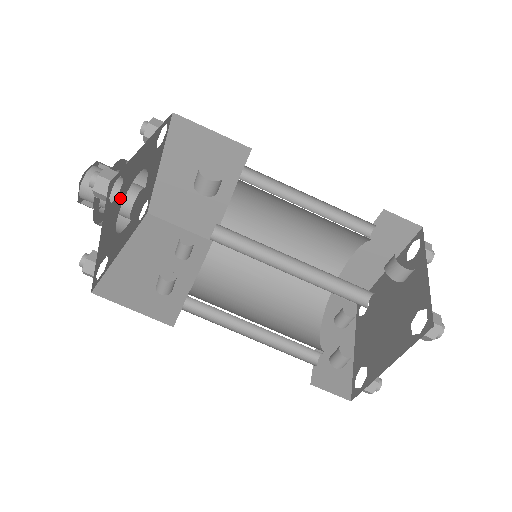
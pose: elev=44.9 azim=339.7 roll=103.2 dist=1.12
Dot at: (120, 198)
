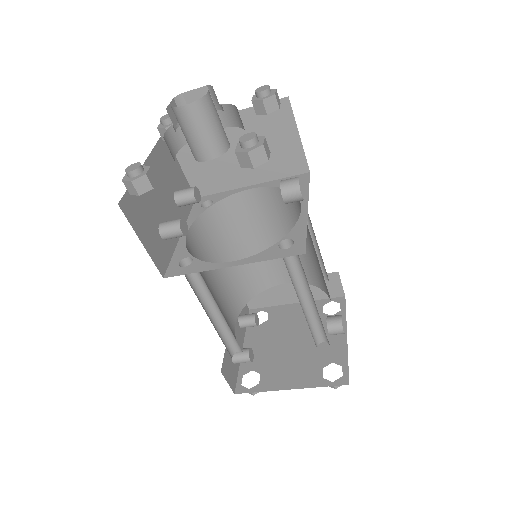
Dot at: occluded
